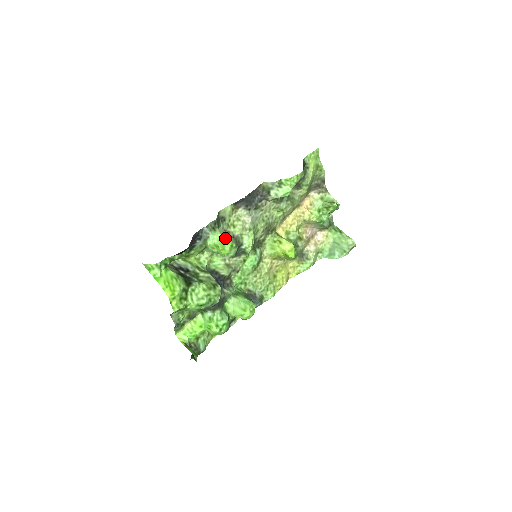
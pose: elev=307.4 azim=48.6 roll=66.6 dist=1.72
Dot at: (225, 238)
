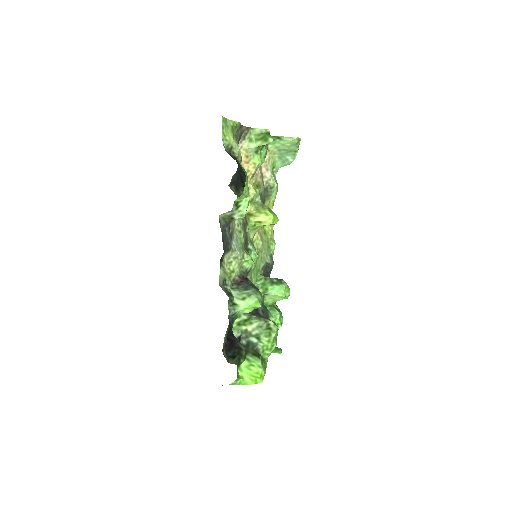
Dot at: (250, 302)
